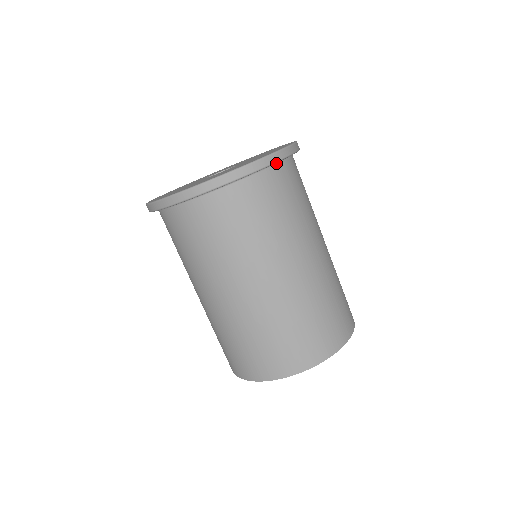
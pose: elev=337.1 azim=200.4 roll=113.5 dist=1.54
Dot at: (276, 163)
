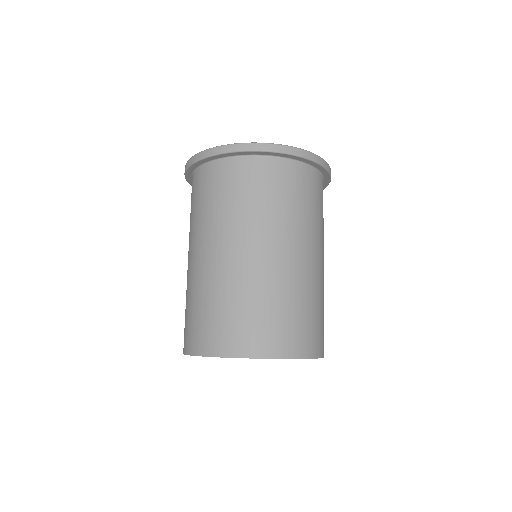
Dot at: occluded
